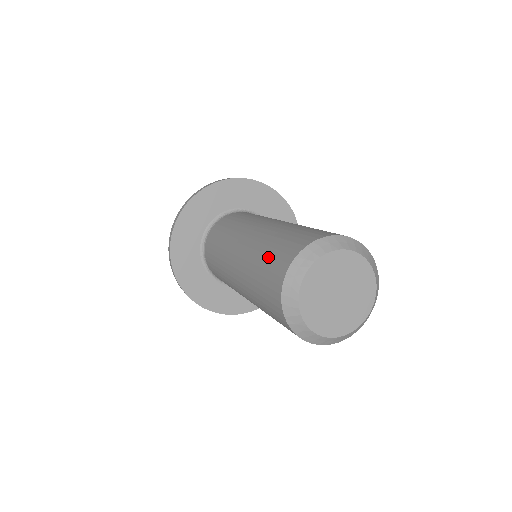
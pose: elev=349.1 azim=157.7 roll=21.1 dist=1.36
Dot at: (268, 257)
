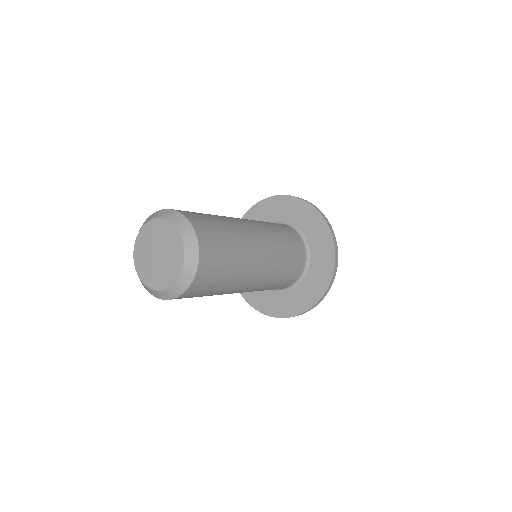
Dot at: occluded
